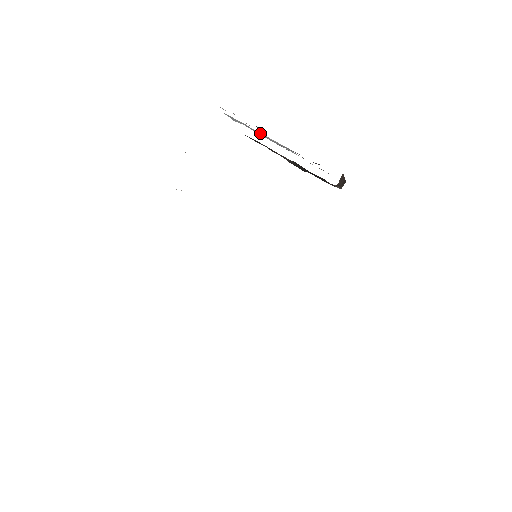
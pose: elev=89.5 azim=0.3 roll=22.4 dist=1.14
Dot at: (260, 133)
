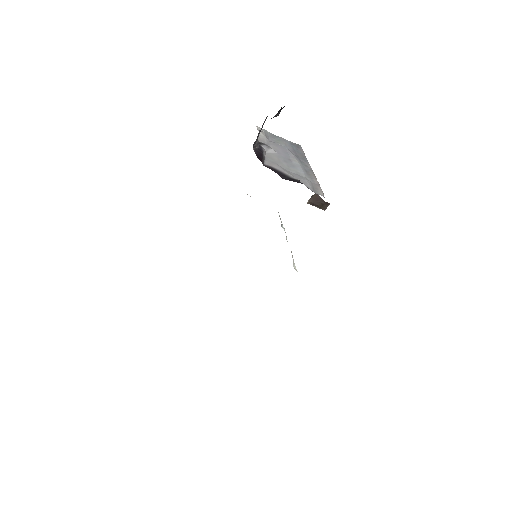
Dot at: (289, 153)
